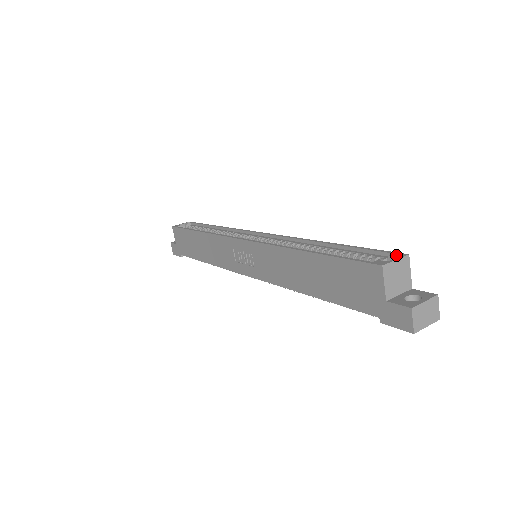
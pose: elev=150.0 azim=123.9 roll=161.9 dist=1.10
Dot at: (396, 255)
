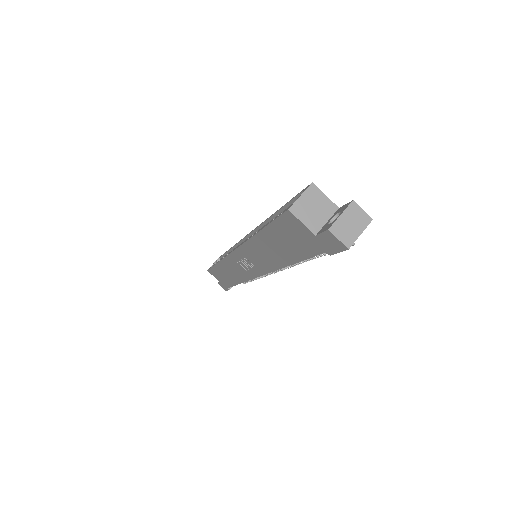
Dot at: occluded
